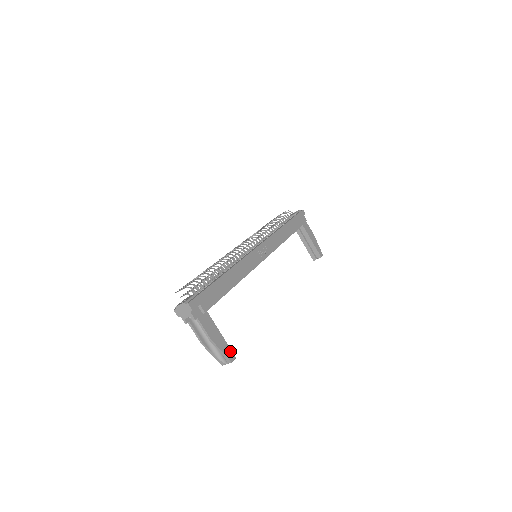
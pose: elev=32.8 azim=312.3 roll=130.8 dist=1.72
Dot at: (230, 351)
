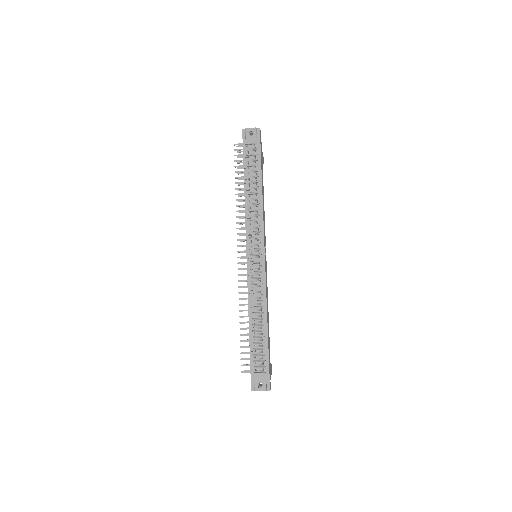
Dot at: (271, 367)
